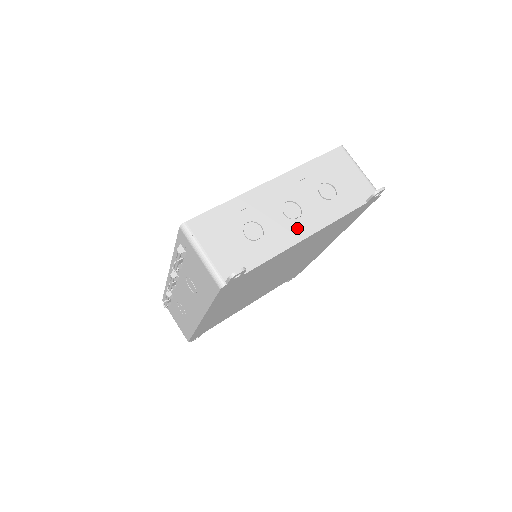
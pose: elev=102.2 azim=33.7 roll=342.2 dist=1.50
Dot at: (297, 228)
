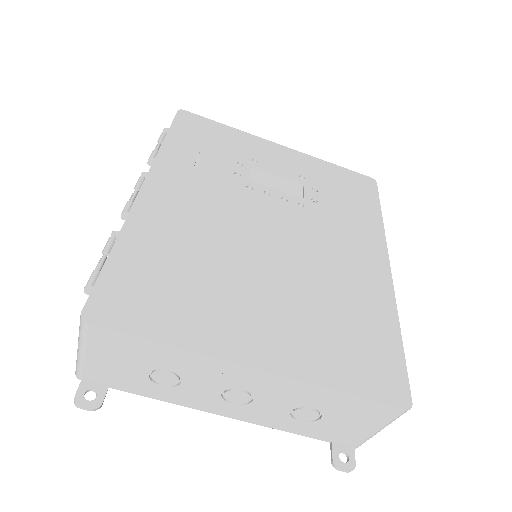
Dot at: (220, 406)
